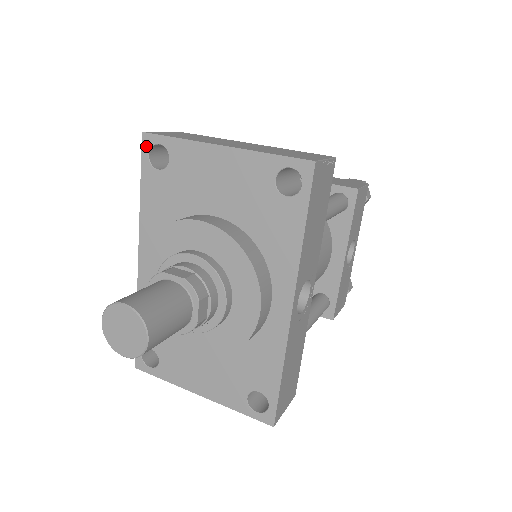
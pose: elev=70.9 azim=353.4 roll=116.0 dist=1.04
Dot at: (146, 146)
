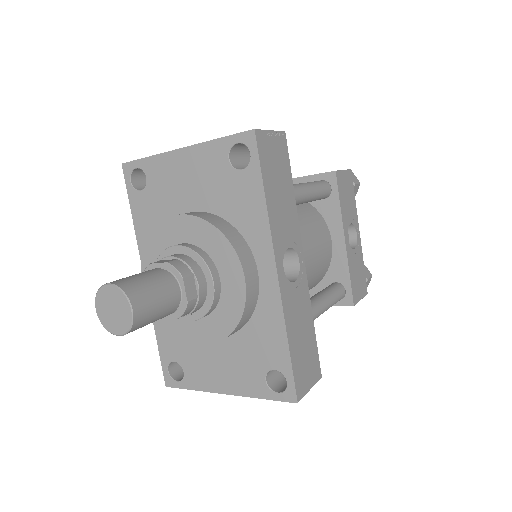
Dot at: (127, 174)
